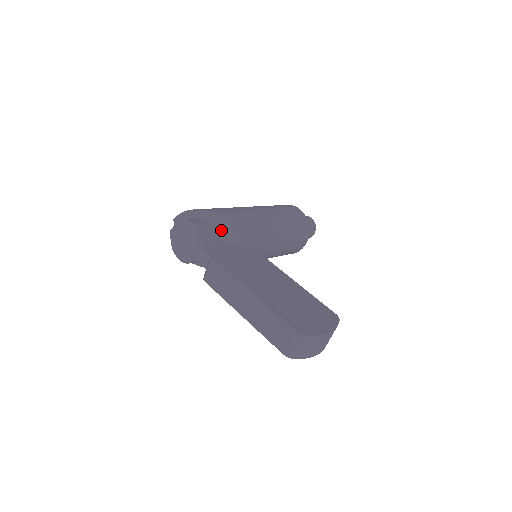
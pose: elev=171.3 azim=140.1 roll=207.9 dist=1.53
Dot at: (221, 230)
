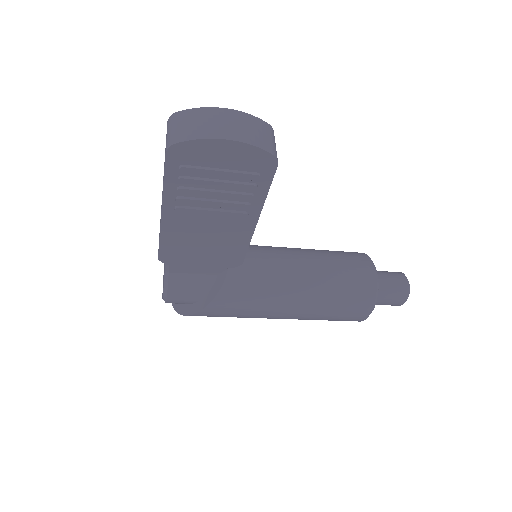
Dot at: occluded
